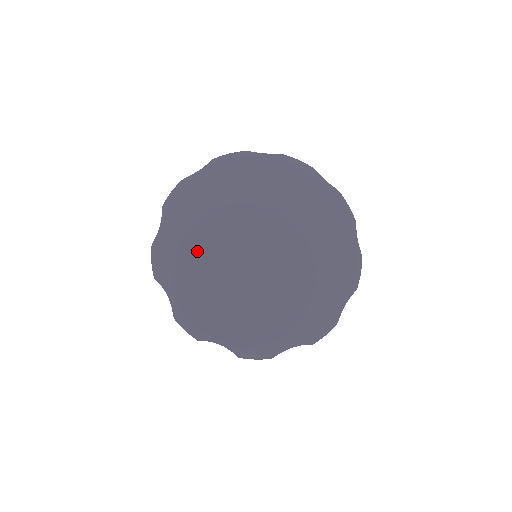
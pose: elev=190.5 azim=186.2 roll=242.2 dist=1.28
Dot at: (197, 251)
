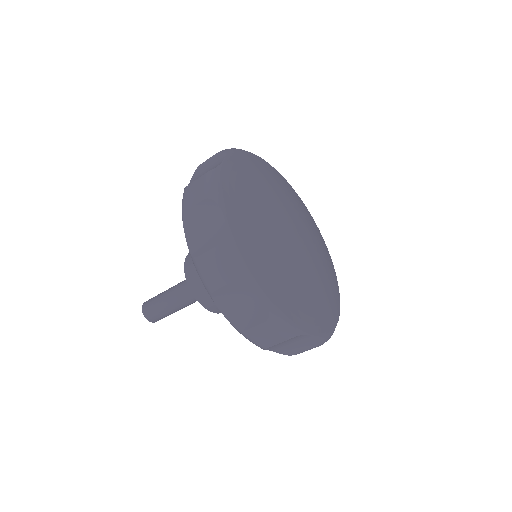
Dot at: (256, 199)
